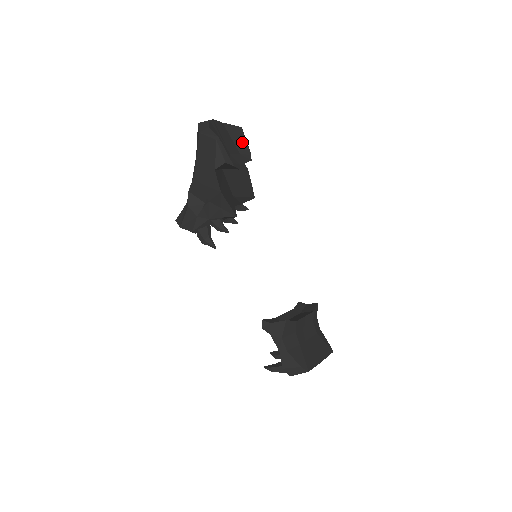
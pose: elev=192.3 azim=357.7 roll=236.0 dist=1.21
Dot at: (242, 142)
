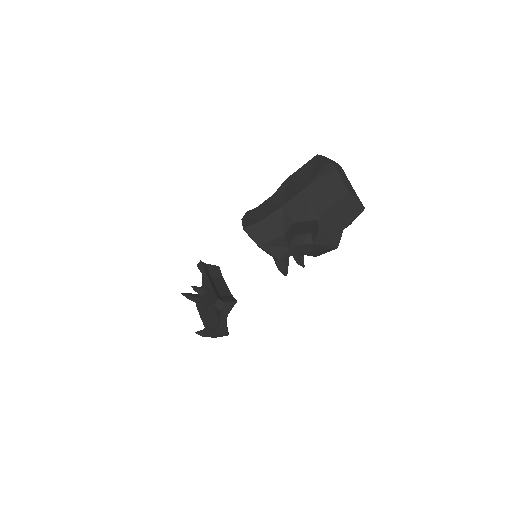
Dot at: occluded
